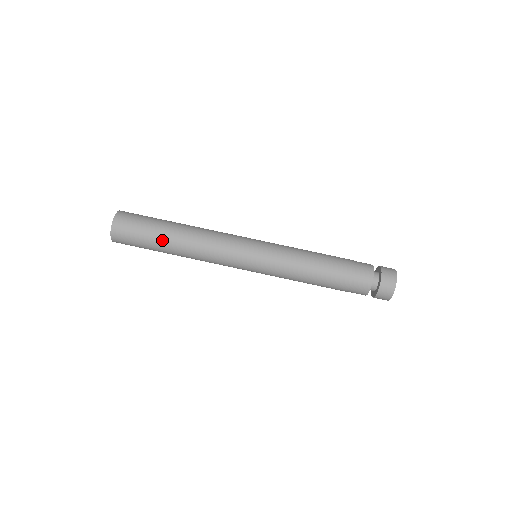
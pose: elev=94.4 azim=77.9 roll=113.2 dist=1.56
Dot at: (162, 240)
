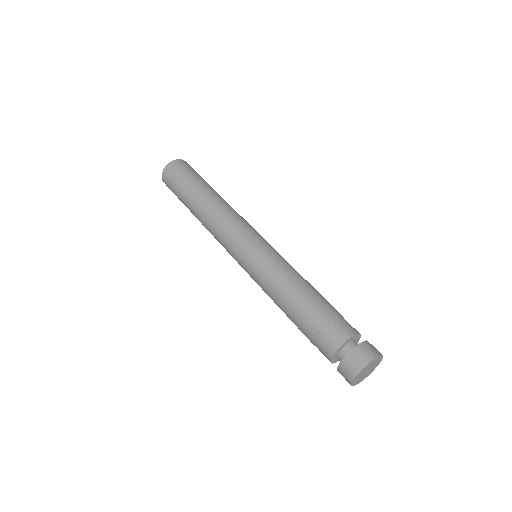
Dot at: (192, 193)
